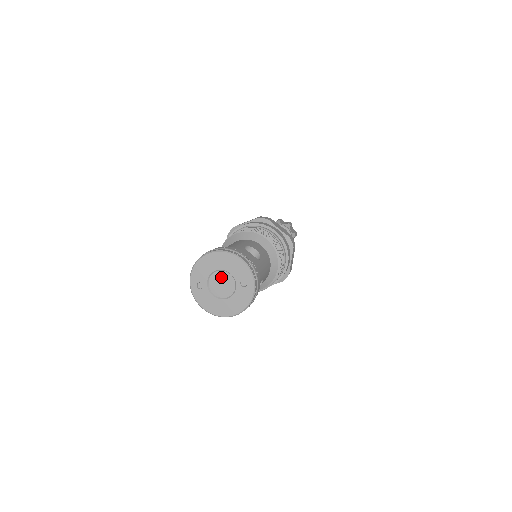
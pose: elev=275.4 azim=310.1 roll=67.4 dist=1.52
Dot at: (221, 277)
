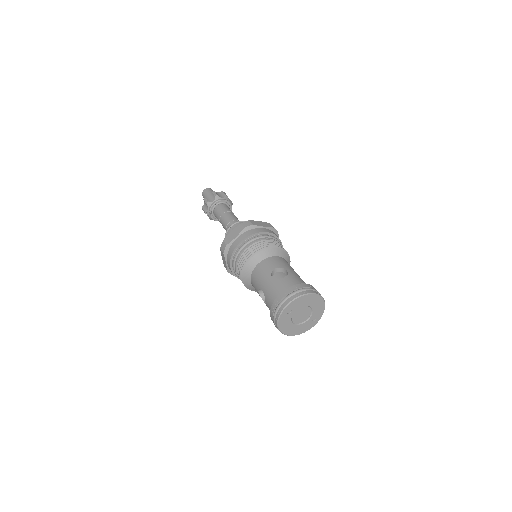
Dot at: (305, 310)
